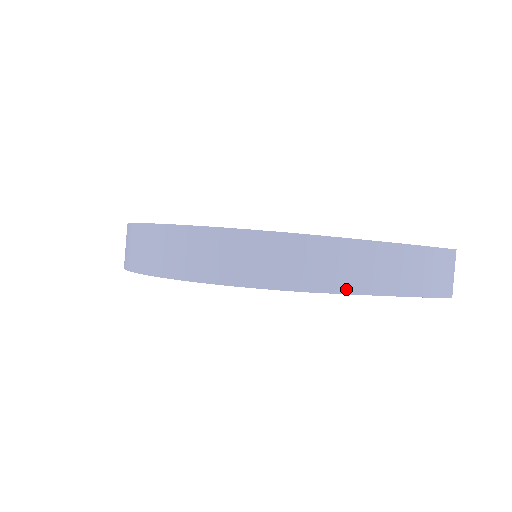
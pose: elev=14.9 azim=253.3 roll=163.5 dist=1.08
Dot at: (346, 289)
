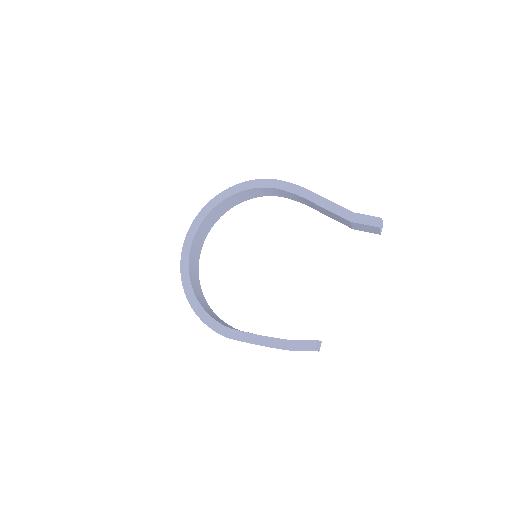
Dot at: occluded
